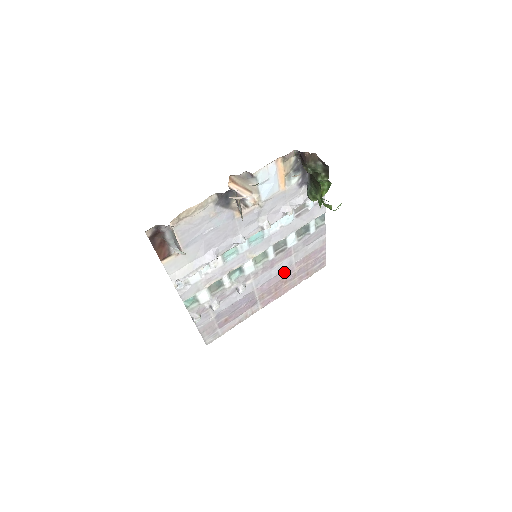
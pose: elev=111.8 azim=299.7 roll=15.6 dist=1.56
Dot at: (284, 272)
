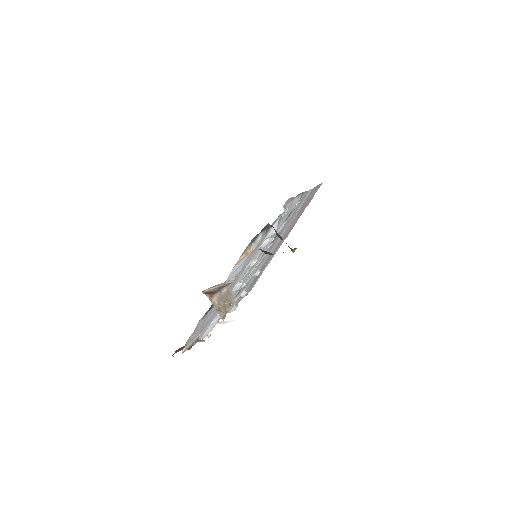
Dot at: (286, 230)
